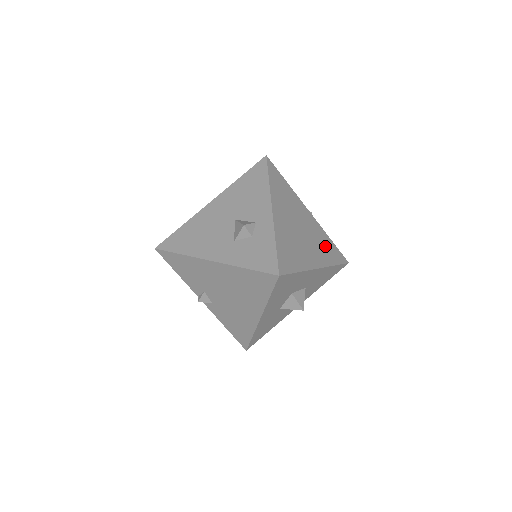
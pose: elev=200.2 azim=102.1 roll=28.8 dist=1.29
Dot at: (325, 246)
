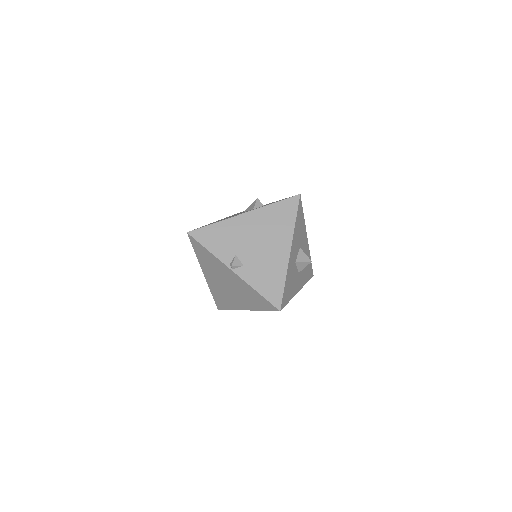
Dot at: occluded
